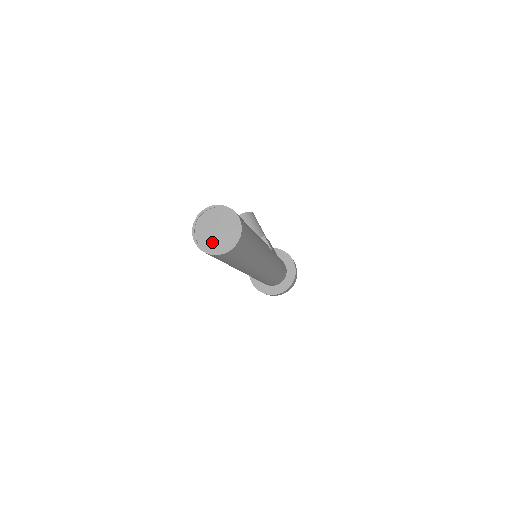
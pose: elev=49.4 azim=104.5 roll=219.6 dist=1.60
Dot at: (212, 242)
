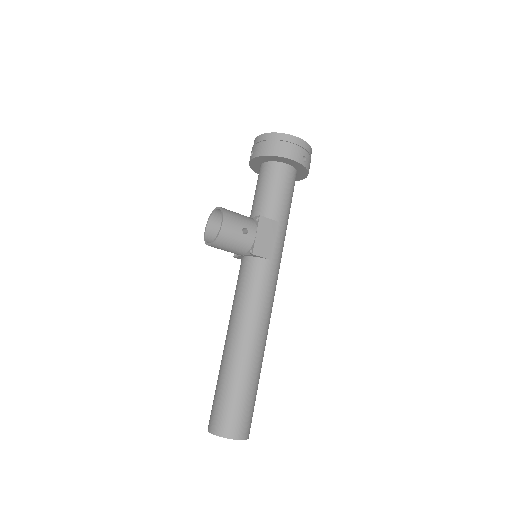
Dot at: occluded
